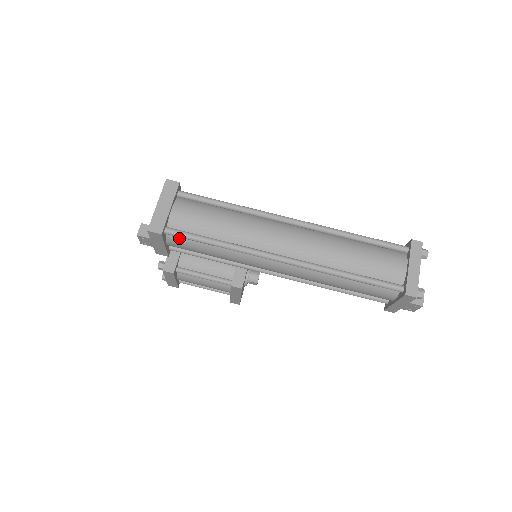
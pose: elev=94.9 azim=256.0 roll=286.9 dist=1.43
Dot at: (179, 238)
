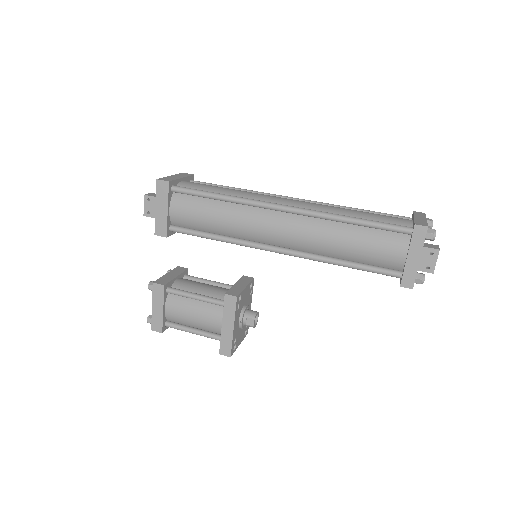
Dot at: (183, 199)
